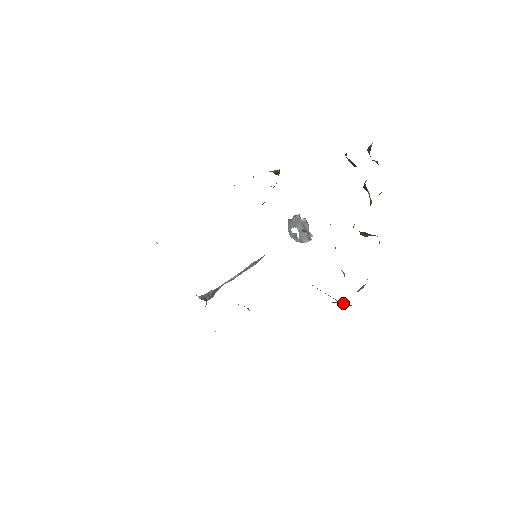
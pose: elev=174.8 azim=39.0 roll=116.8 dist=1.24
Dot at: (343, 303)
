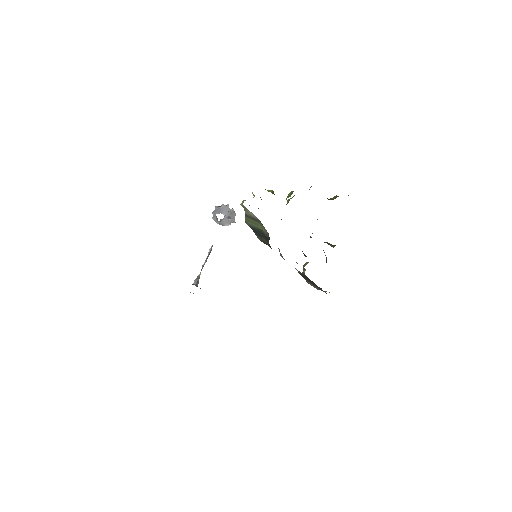
Dot at: occluded
